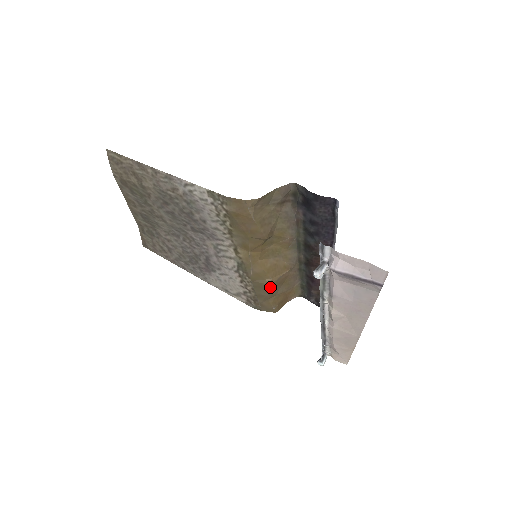
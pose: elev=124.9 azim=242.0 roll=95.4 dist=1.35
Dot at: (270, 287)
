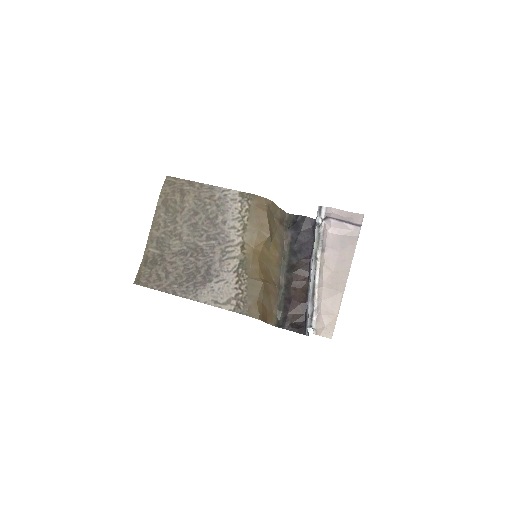
Dot at: (262, 285)
